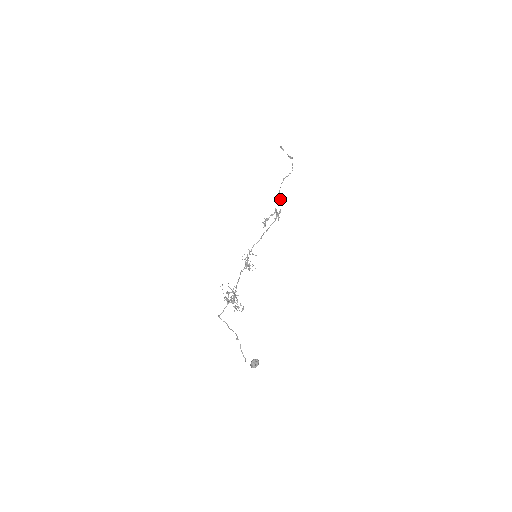
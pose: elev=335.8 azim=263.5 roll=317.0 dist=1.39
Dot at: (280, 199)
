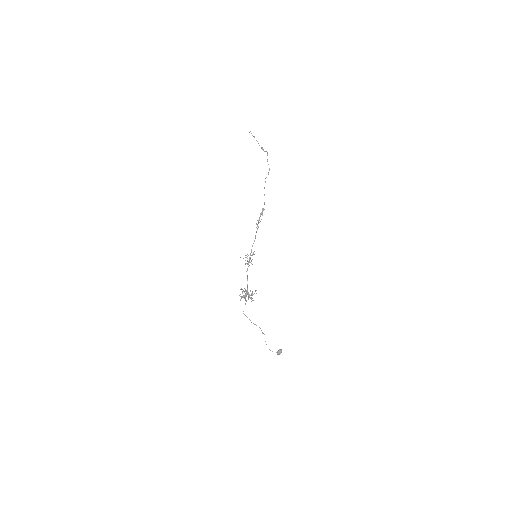
Dot at: occluded
